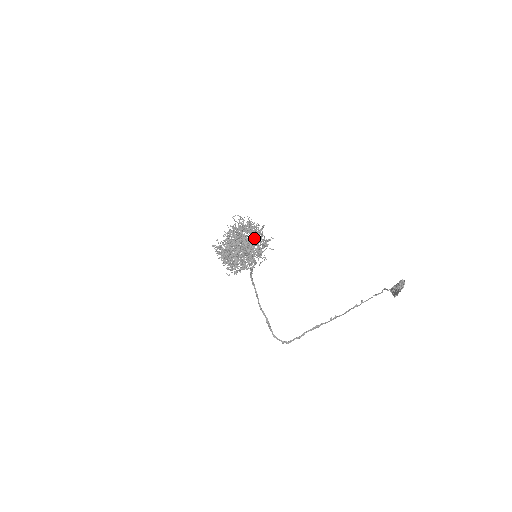
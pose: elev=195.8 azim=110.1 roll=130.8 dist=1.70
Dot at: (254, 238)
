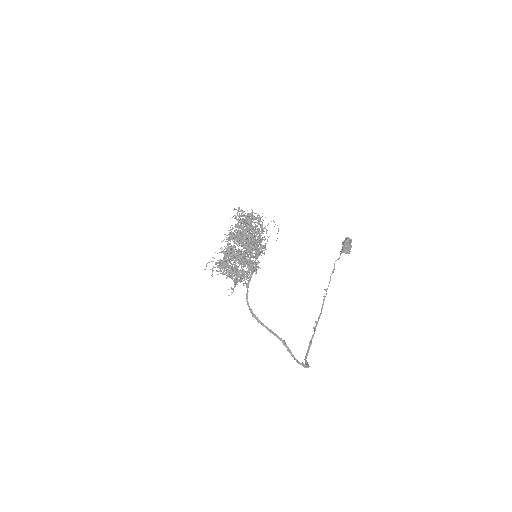
Dot at: occluded
